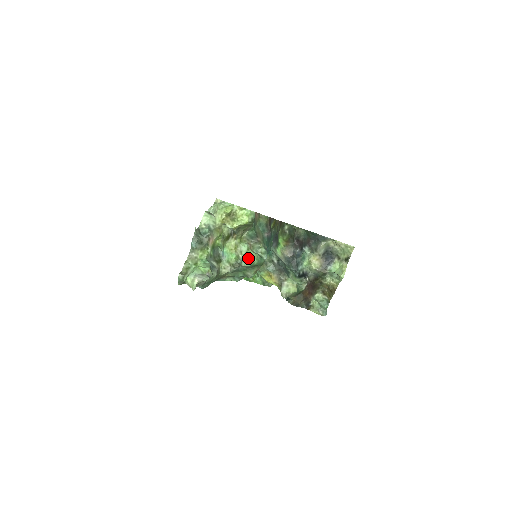
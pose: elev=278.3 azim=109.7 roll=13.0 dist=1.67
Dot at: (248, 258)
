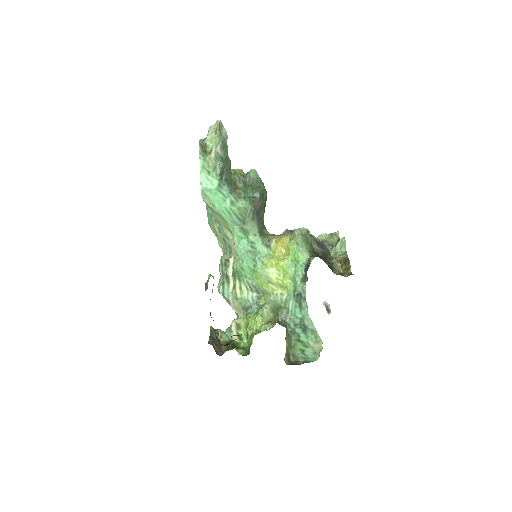
Dot at: occluded
